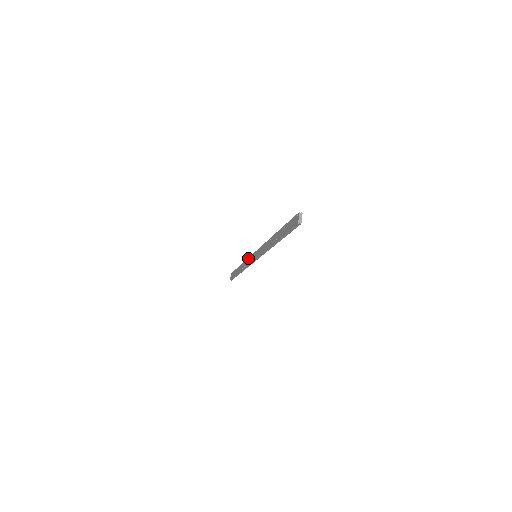
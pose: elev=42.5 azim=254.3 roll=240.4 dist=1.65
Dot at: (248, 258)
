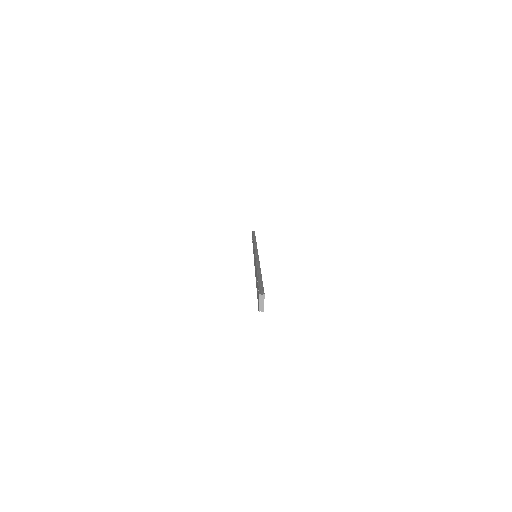
Dot at: occluded
